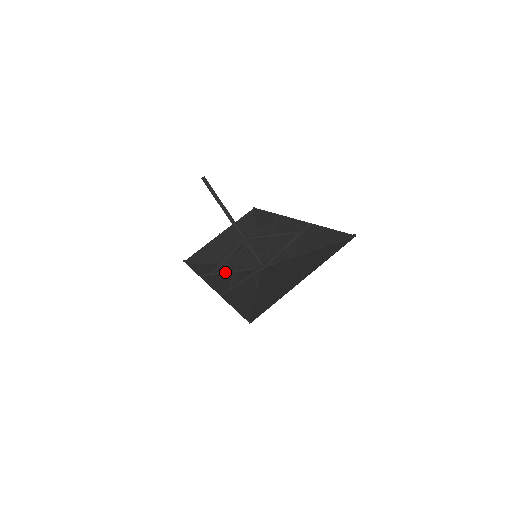
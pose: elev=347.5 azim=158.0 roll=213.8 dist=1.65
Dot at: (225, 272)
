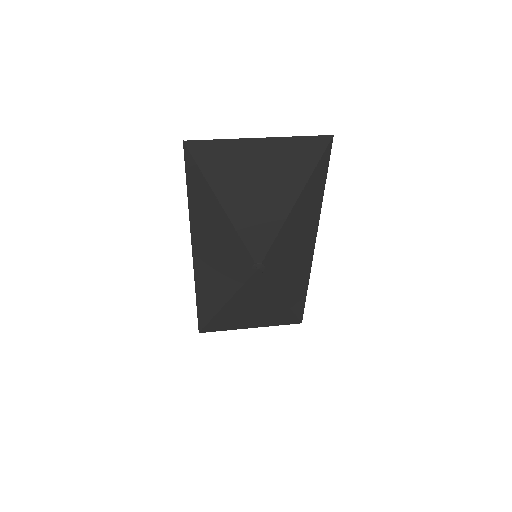
Dot at: (220, 277)
